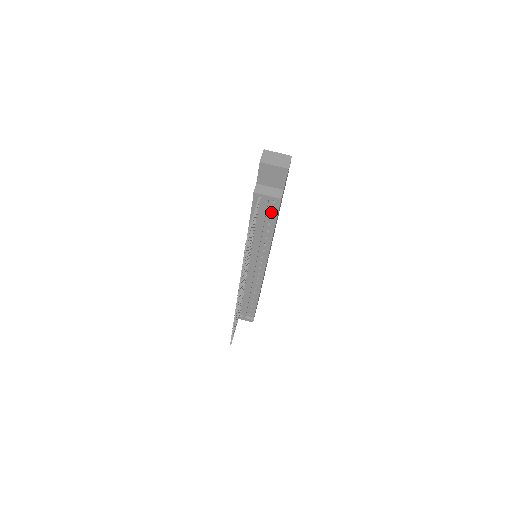
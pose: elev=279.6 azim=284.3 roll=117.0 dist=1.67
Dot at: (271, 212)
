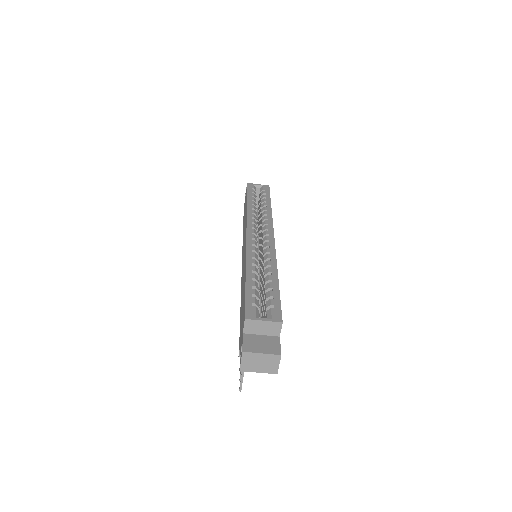
Dot at: occluded
